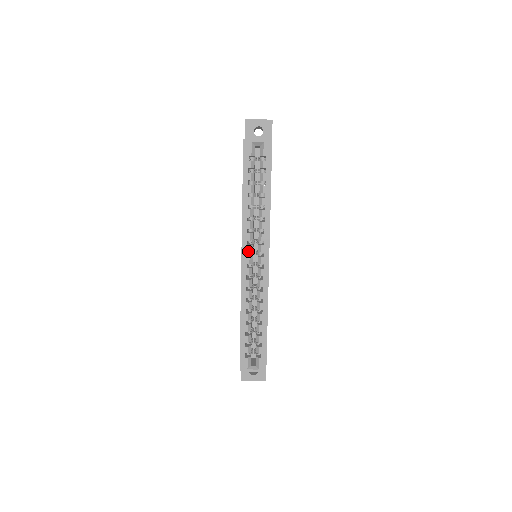
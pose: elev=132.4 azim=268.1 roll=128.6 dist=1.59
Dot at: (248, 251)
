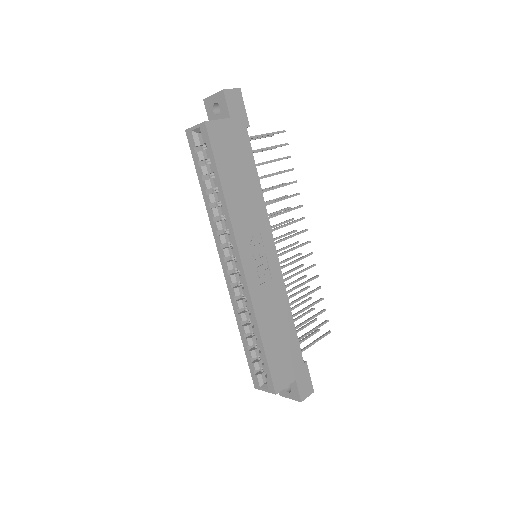
Dot at: (224, 256)
